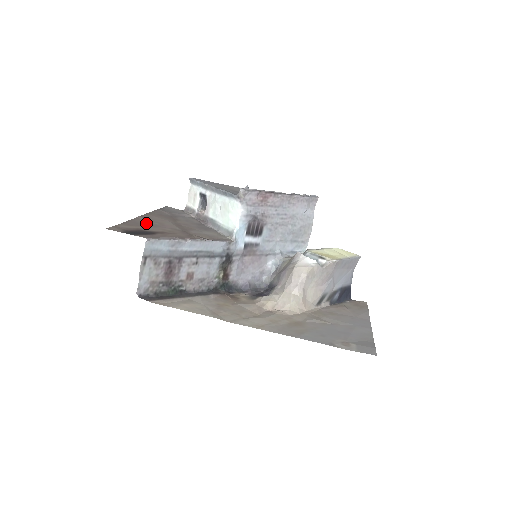
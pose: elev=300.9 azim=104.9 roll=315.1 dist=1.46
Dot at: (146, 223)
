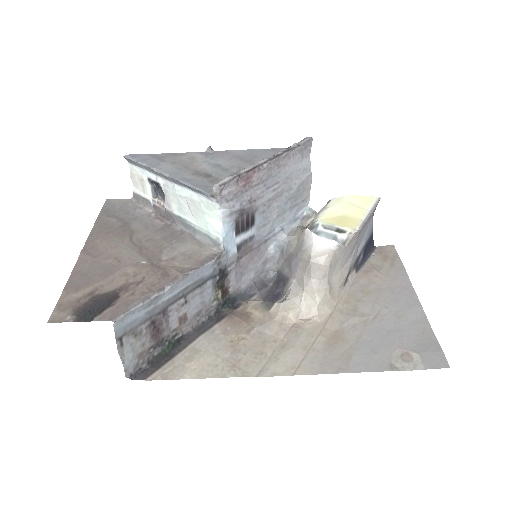
Dot at: (96, 269)
